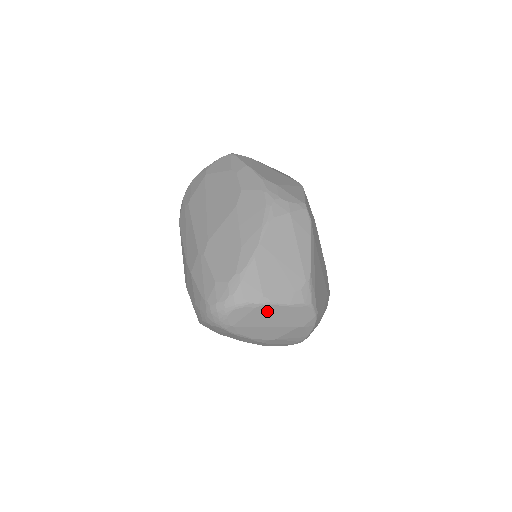
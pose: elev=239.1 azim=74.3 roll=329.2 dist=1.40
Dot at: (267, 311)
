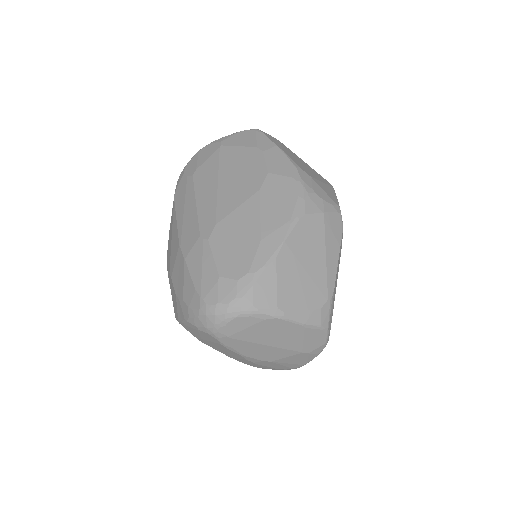
Dot at: (276, 326)
